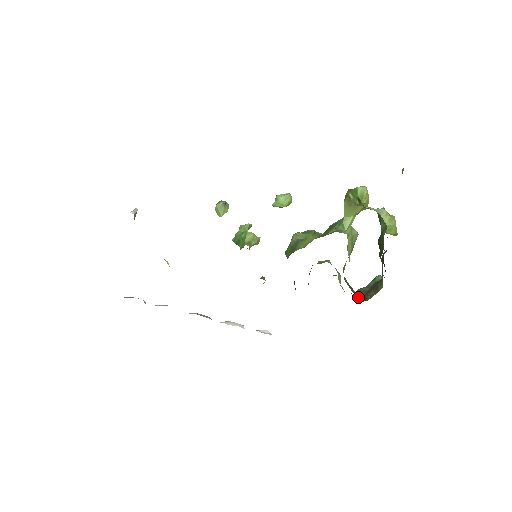
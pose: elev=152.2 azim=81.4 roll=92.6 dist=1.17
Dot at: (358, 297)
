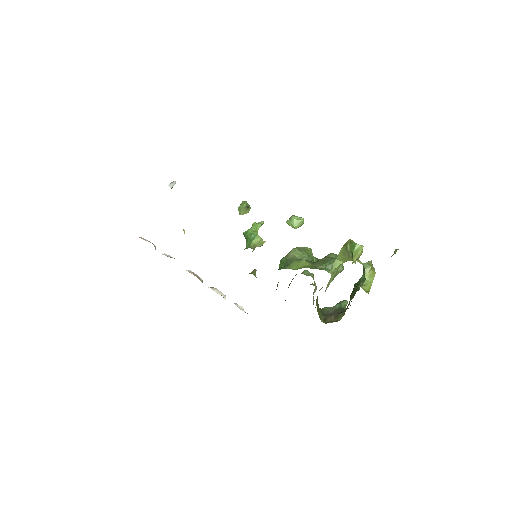
Dot at: (320, 317)
